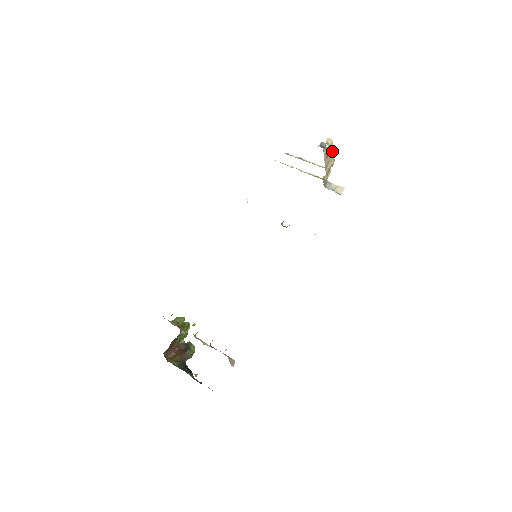
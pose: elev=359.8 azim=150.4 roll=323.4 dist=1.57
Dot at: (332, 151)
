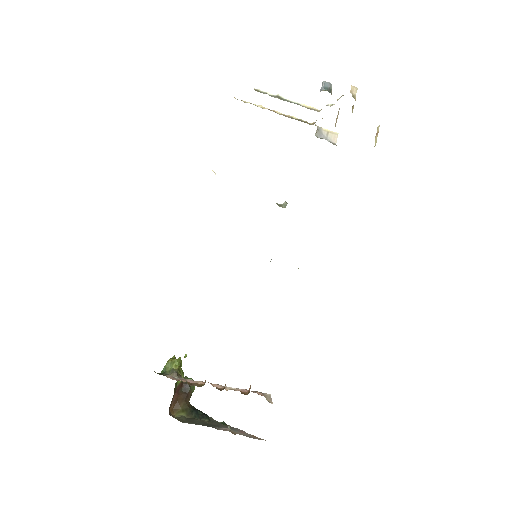
Dot at: occluded
